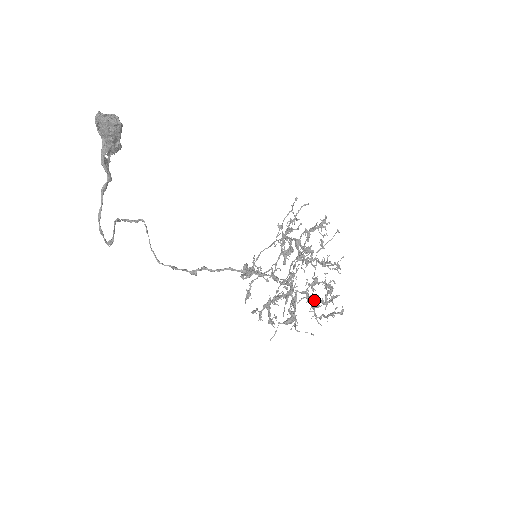
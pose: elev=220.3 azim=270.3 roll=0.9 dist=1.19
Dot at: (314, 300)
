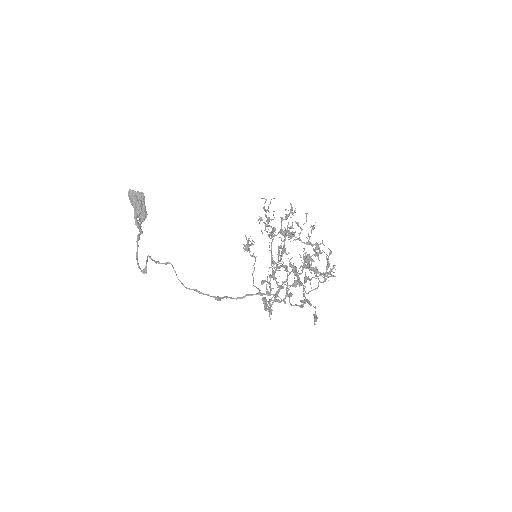
Dot at: (312, 267)
